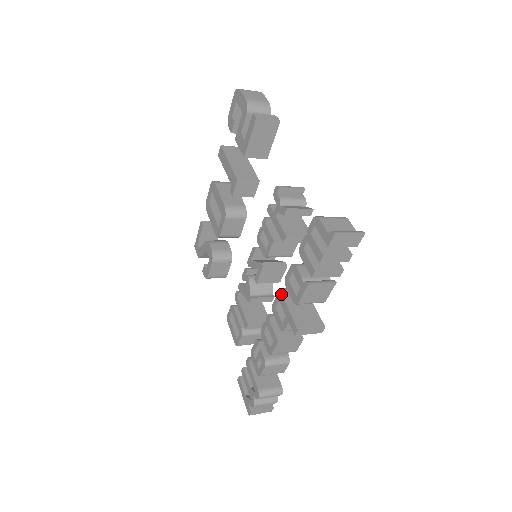
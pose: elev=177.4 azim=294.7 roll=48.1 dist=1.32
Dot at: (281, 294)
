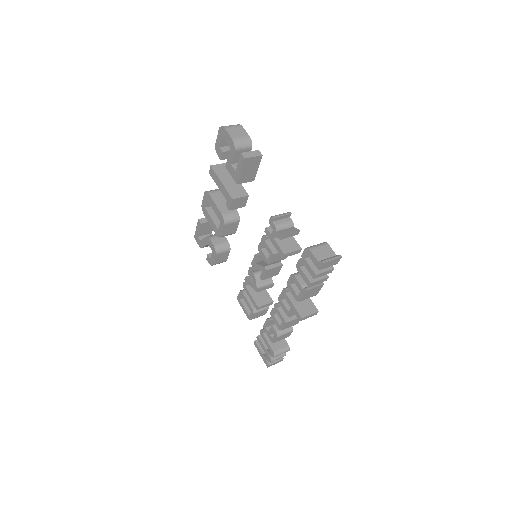
Dot at: (285, 292)
